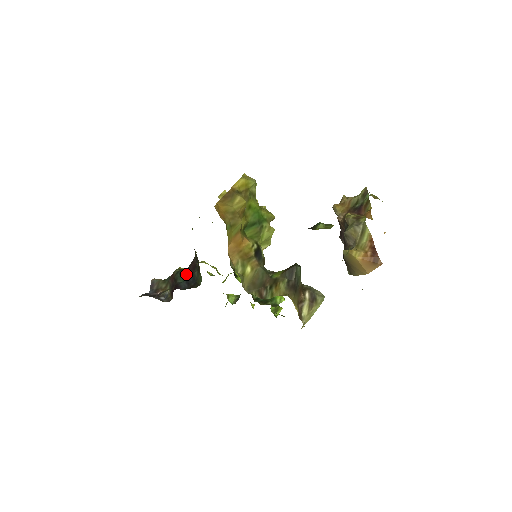
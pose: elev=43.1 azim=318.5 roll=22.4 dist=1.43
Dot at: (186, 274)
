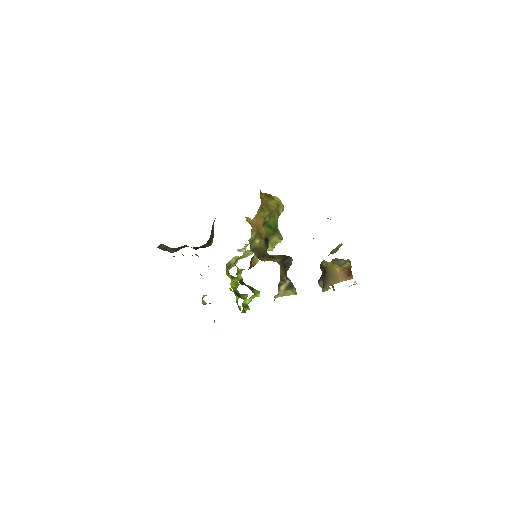
Dot at: (194, 248)
